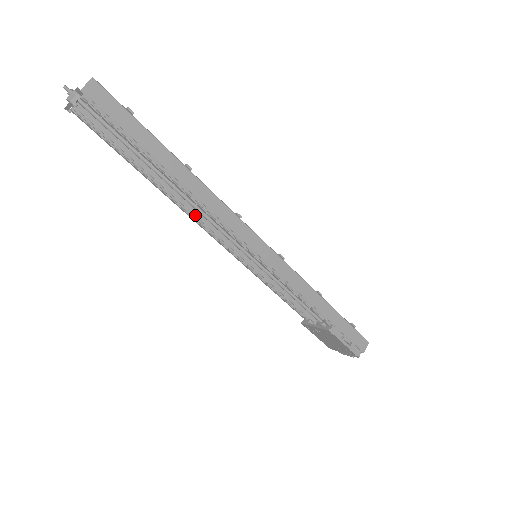
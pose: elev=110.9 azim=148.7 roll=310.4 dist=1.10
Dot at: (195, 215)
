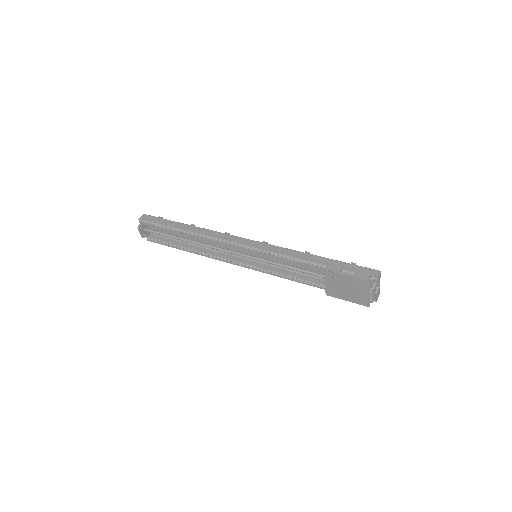
Dot at: (216, 256)
